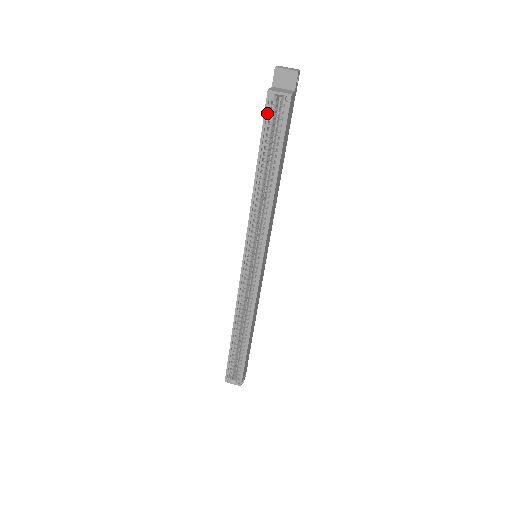
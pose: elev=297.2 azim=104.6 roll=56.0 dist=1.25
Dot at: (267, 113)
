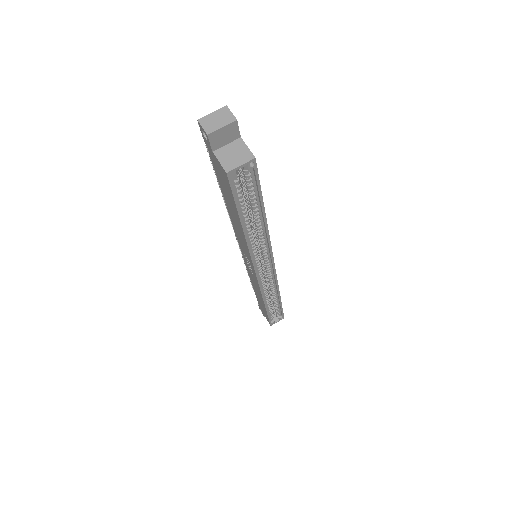
Dot at: (232, 186)
